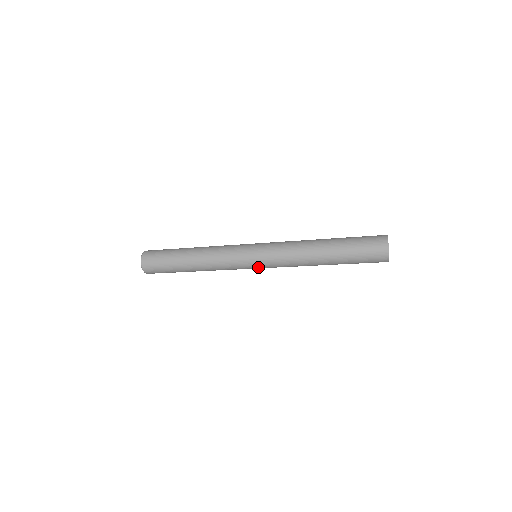
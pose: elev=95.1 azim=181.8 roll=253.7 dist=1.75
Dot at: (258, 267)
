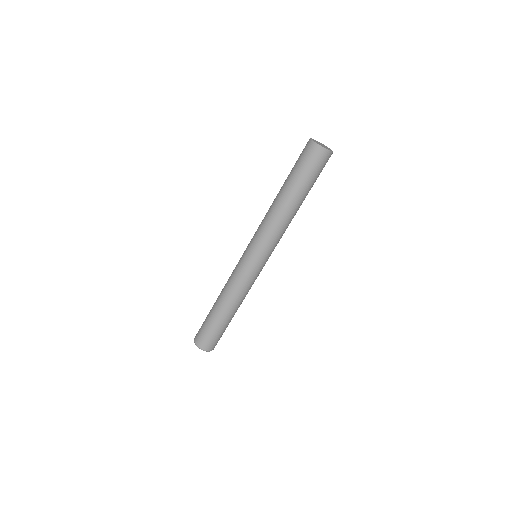
Dot at: (267, 260)
